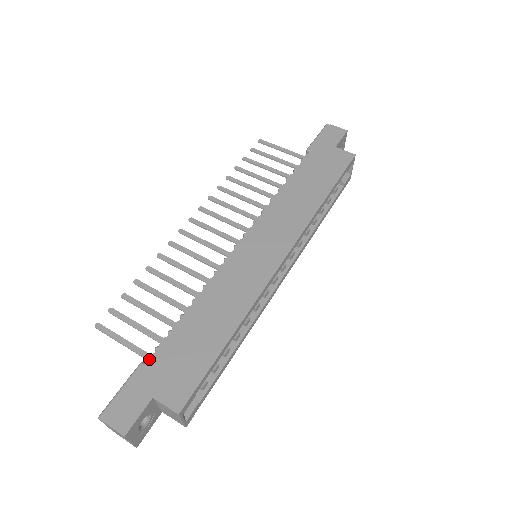
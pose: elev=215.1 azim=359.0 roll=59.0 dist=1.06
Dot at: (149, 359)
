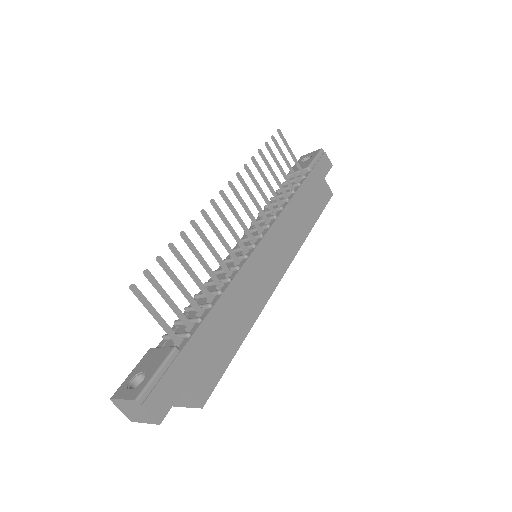
Dot at: (184, 346)
